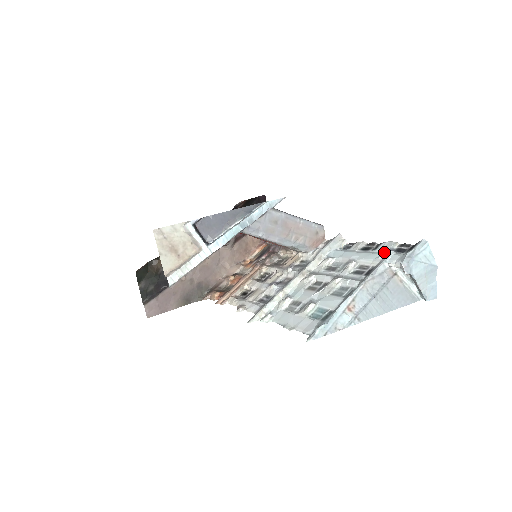
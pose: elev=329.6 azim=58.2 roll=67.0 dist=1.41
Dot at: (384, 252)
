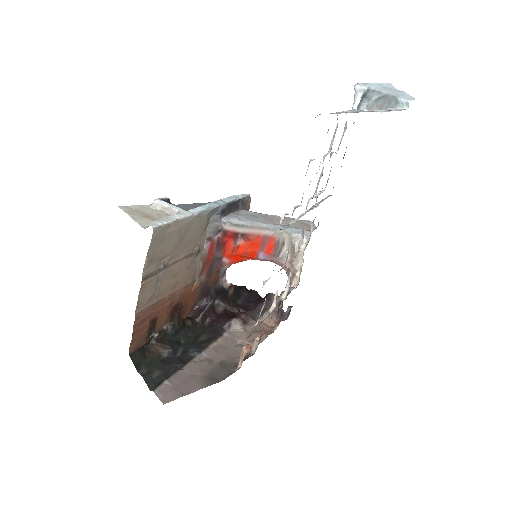
Dot at: occluded
